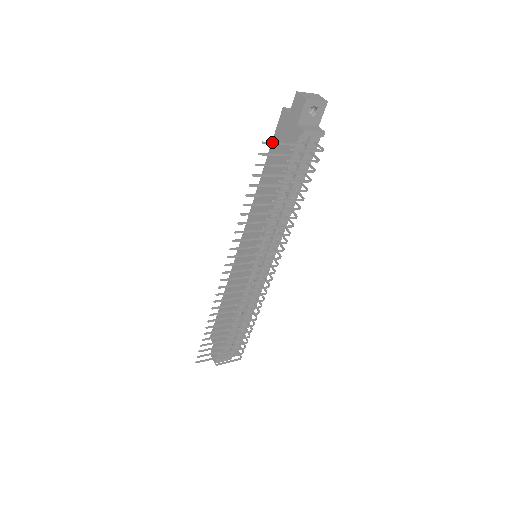
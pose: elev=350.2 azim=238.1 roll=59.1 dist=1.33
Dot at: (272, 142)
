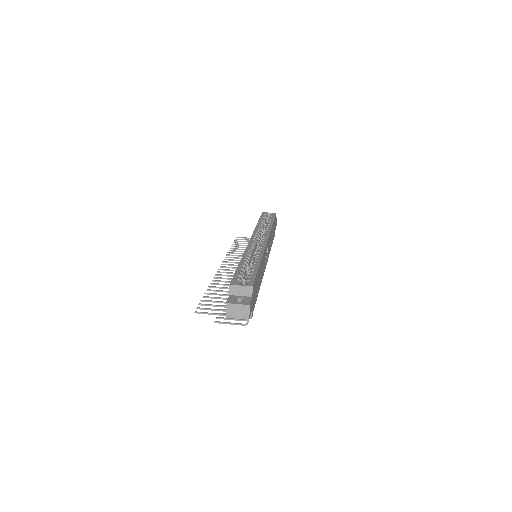
Dot at: (203, 313)
